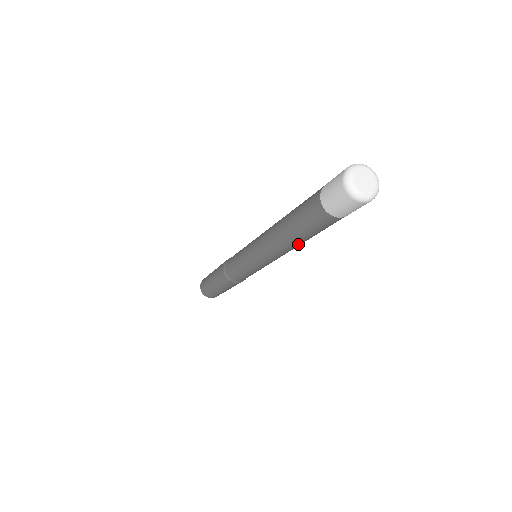
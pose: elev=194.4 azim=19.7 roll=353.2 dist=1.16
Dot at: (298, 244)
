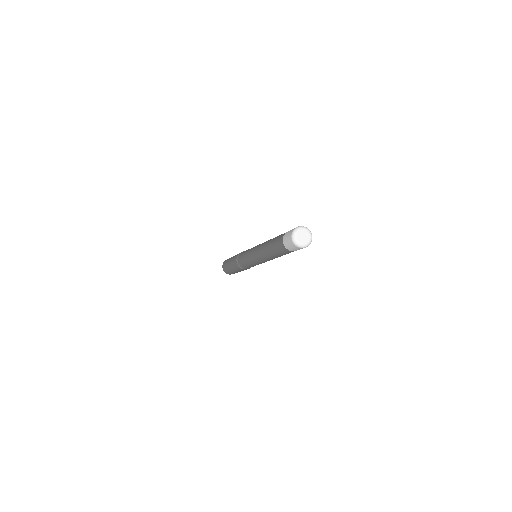
Dot at: occluded
